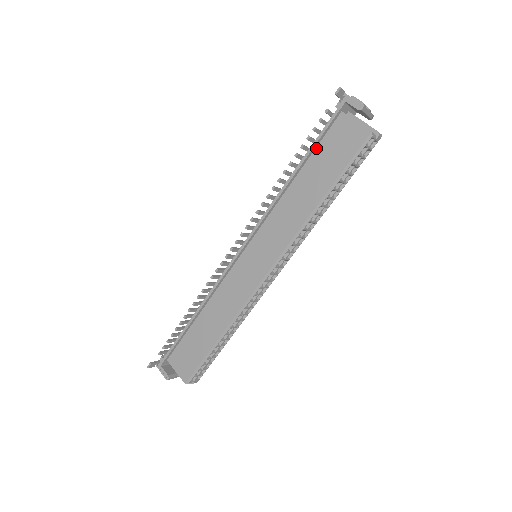
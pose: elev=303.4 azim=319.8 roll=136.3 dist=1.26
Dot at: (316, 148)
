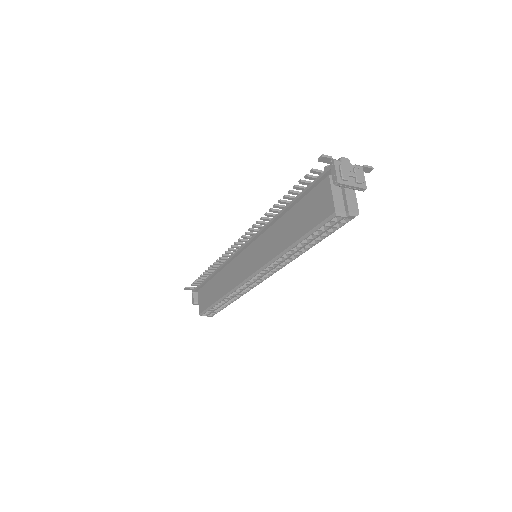
Dot at: (304, 197)
